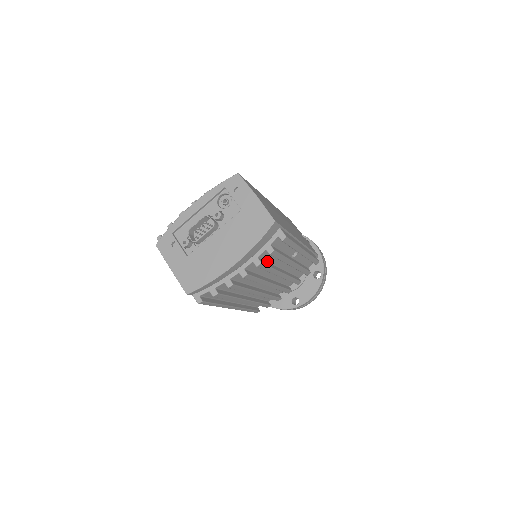
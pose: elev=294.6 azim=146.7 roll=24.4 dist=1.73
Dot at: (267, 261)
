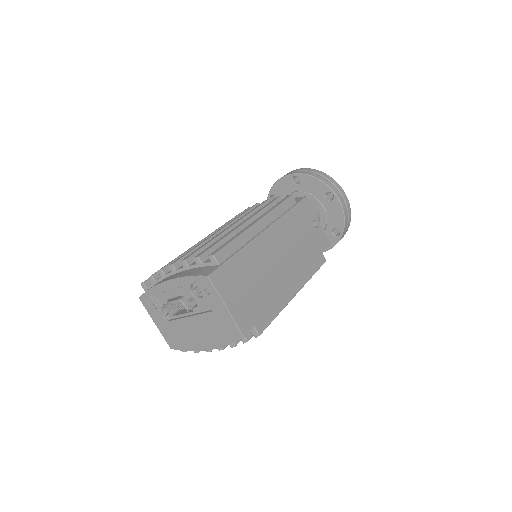
Dot at: occluded
